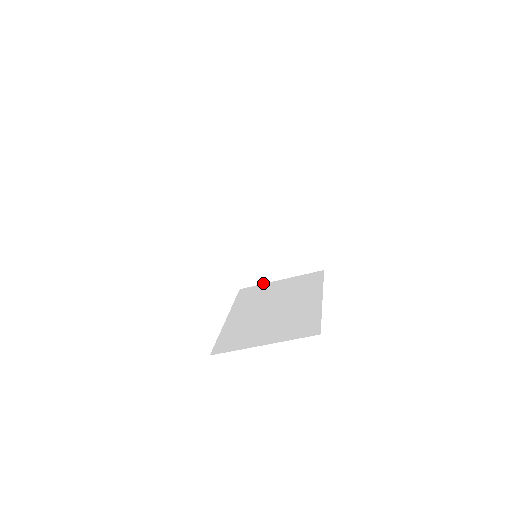
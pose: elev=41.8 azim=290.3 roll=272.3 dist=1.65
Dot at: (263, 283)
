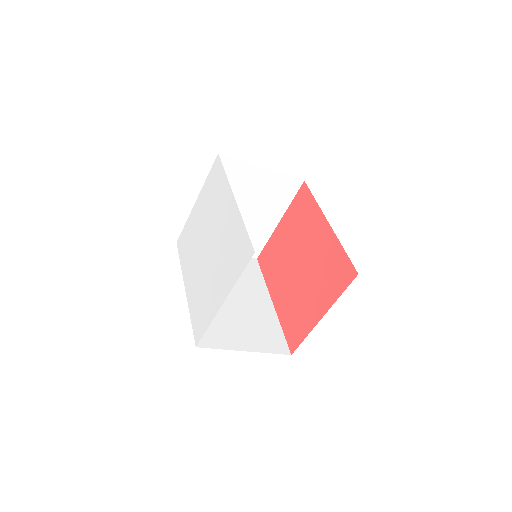
Dot at: occluded
